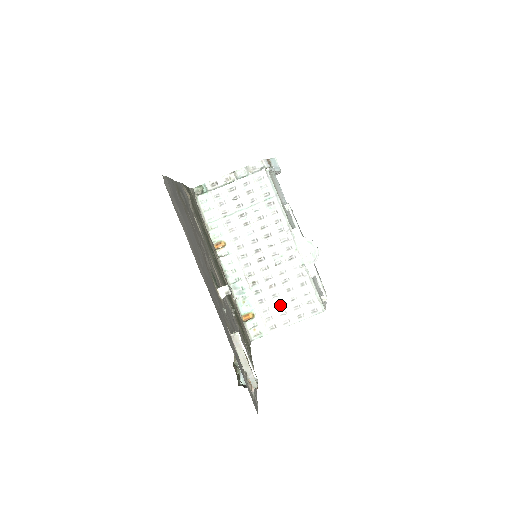
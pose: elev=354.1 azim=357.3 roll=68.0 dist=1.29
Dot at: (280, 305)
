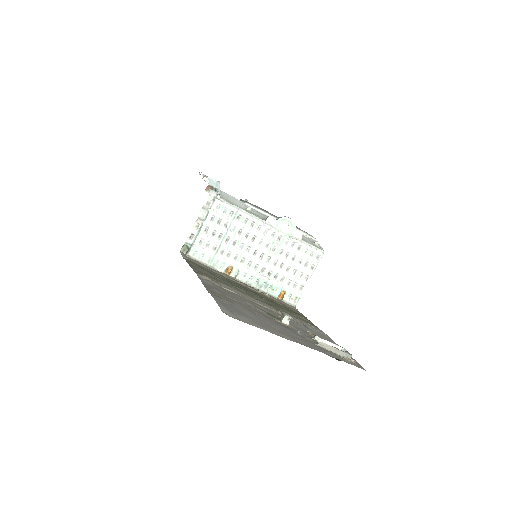
Dot at: (295, 272)
